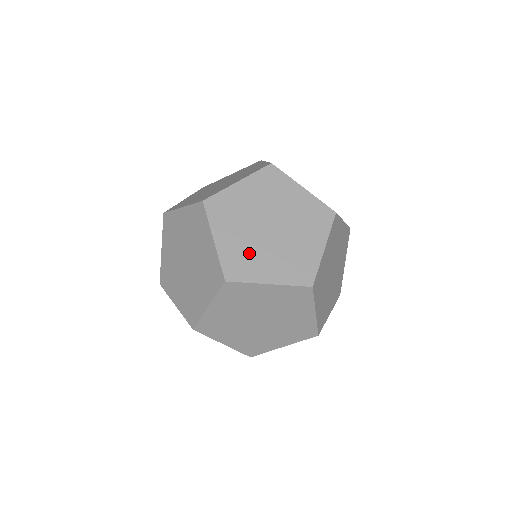
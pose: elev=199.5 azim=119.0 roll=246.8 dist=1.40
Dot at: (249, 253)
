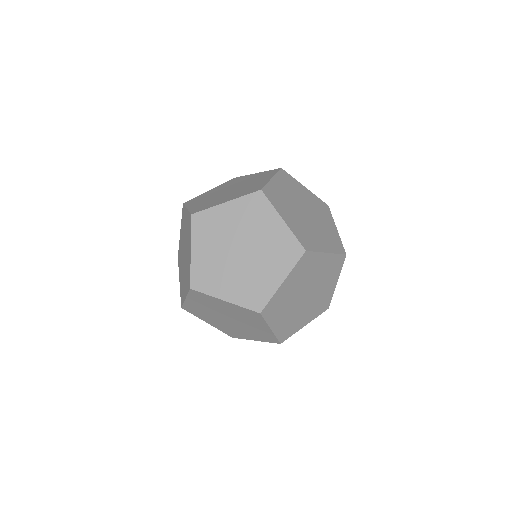
Dot at: (306, 230)
